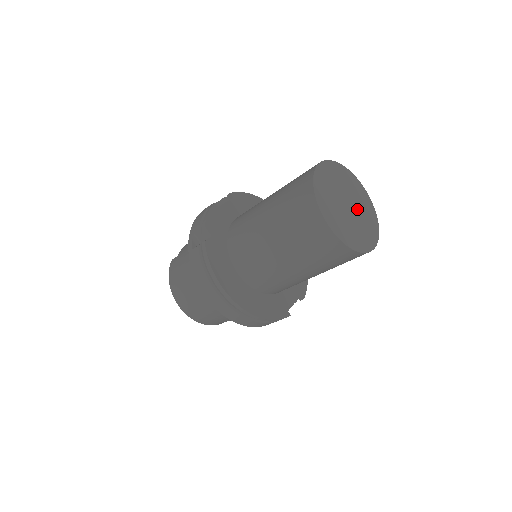
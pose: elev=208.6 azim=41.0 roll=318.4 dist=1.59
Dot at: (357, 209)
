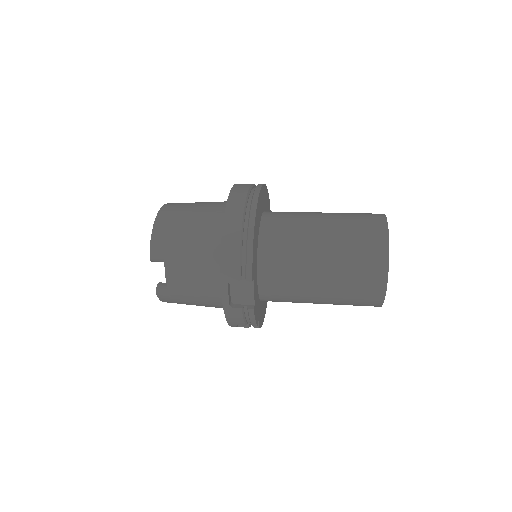
Dot at: occluded
